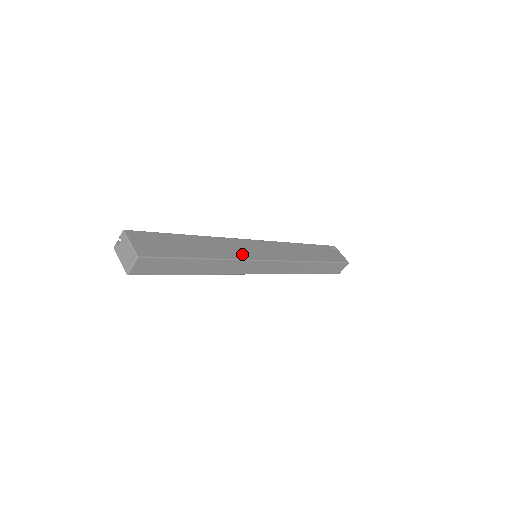
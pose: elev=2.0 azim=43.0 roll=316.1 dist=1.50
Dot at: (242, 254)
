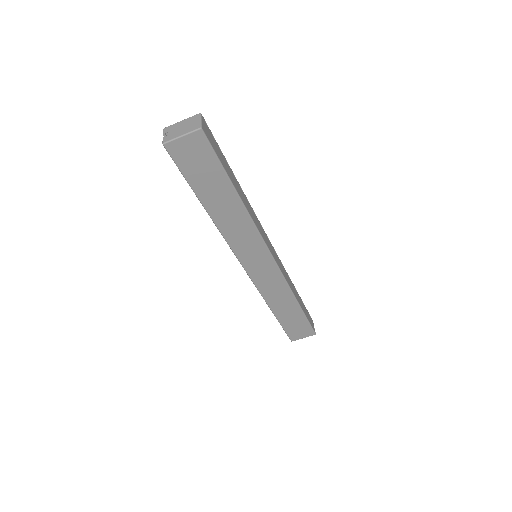
Dot at: occluded
